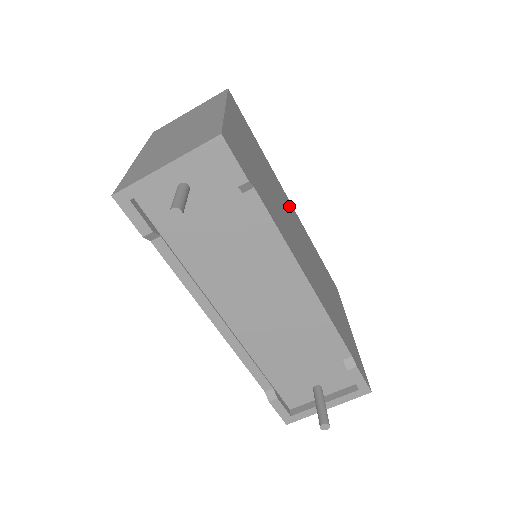
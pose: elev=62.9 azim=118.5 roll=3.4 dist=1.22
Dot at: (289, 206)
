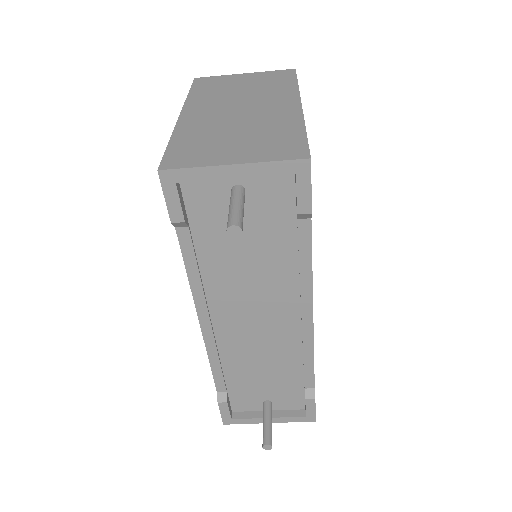
Dot at: occluded
